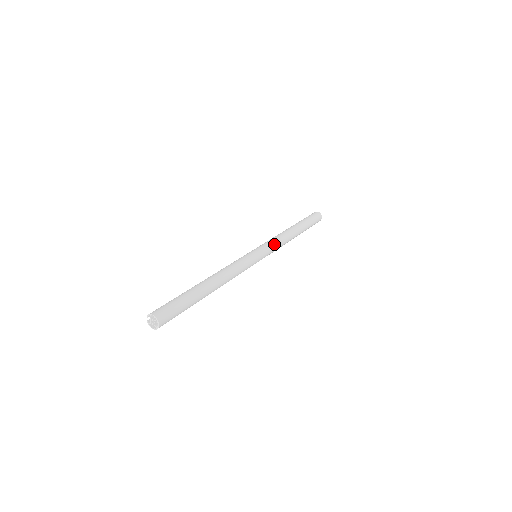
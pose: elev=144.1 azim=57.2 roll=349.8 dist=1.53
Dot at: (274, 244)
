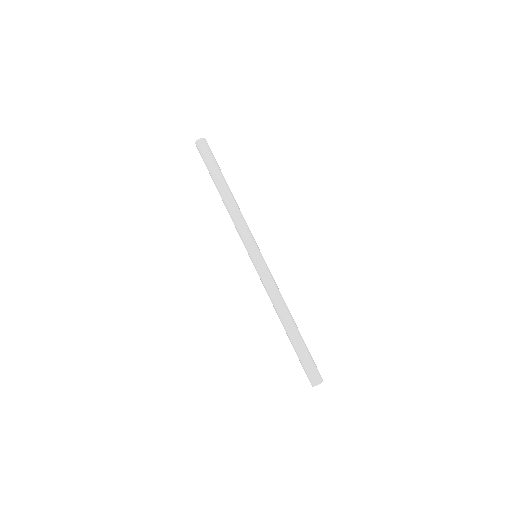
Dot at: (272, 277)
